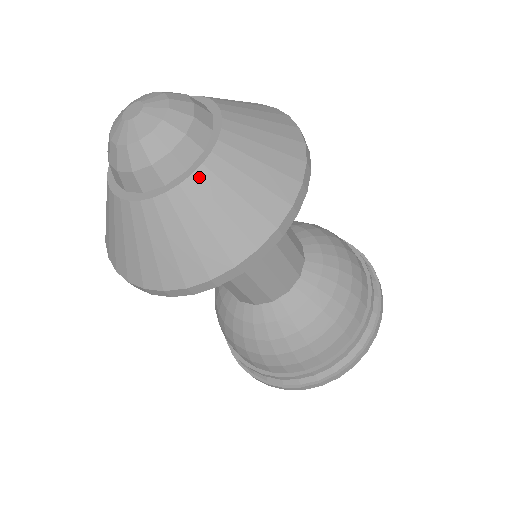
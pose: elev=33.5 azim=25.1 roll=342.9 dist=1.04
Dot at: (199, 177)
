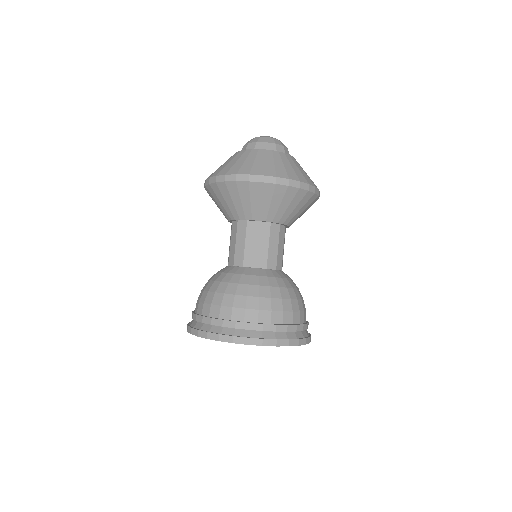
Dot at: occluded
